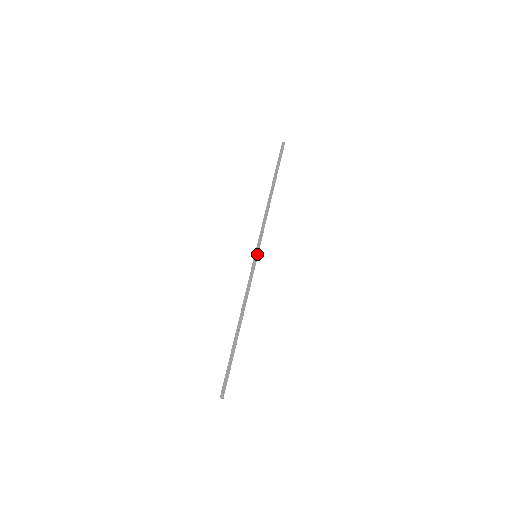
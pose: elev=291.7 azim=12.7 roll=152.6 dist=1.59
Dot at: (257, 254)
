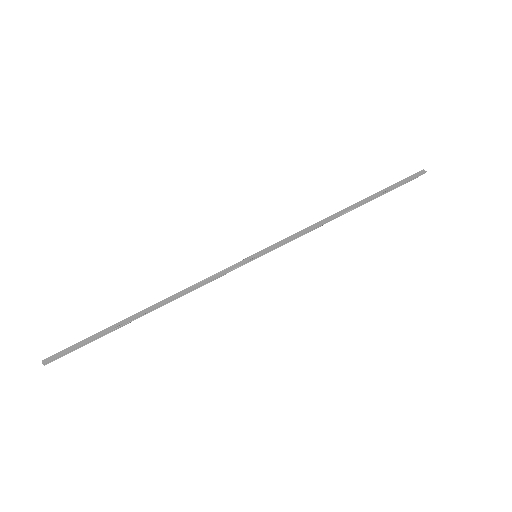
Dot at: (259, 255)
